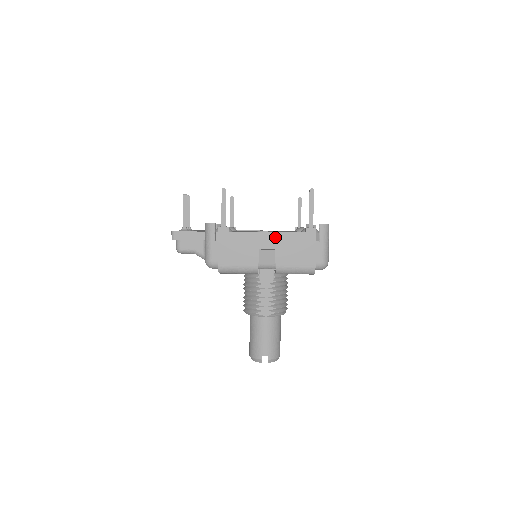
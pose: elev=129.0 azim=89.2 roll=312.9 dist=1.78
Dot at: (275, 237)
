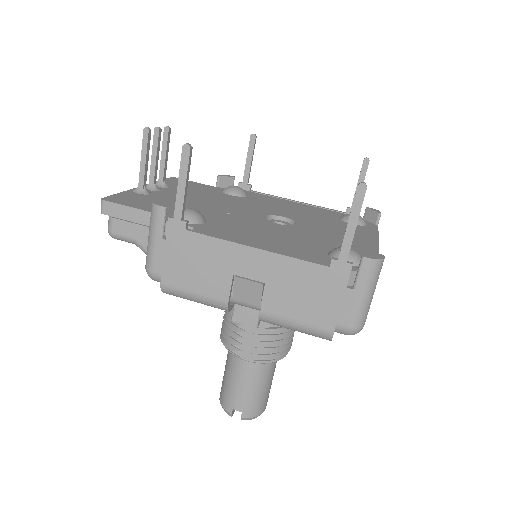
Dot at: (268, 261)
